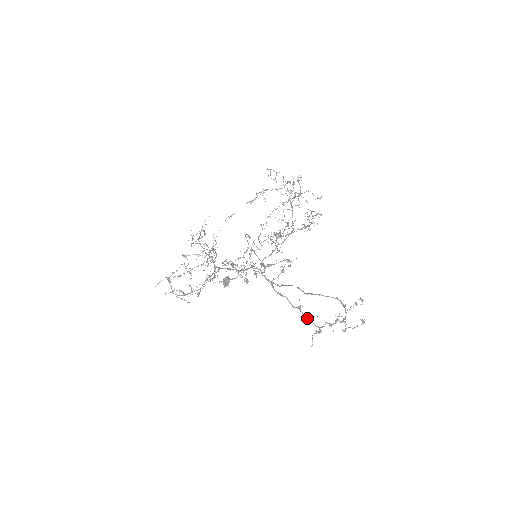
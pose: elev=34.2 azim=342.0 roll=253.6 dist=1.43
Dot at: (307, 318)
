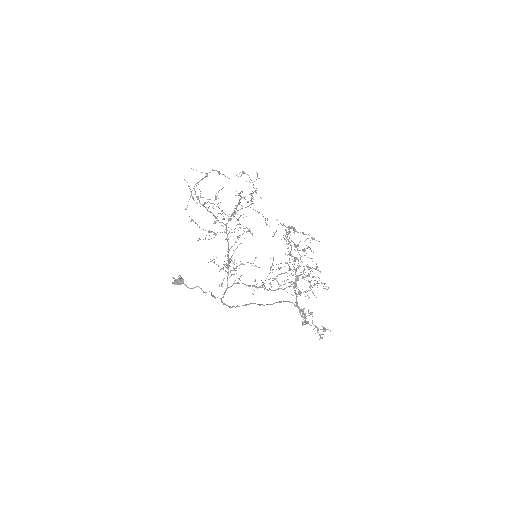
Dot at: occluded
